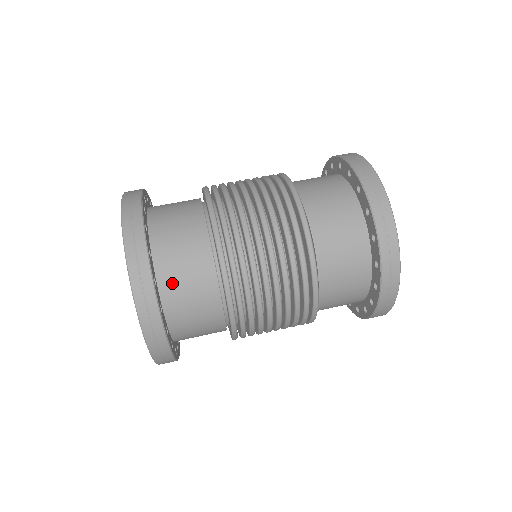
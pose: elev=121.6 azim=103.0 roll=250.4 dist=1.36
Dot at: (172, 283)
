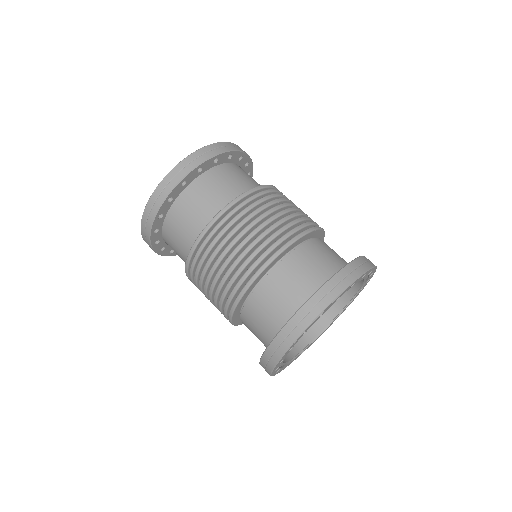
Dot at: (170, 246)
